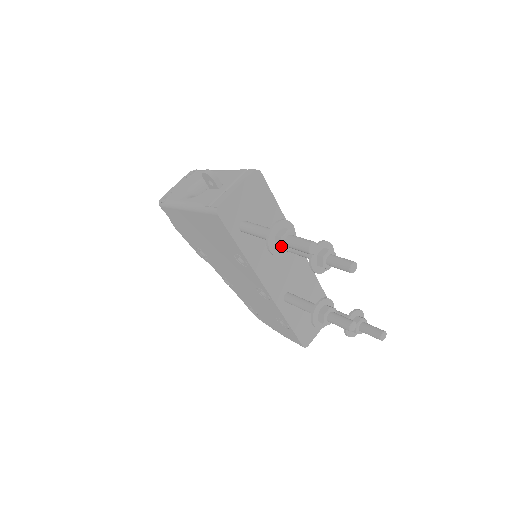
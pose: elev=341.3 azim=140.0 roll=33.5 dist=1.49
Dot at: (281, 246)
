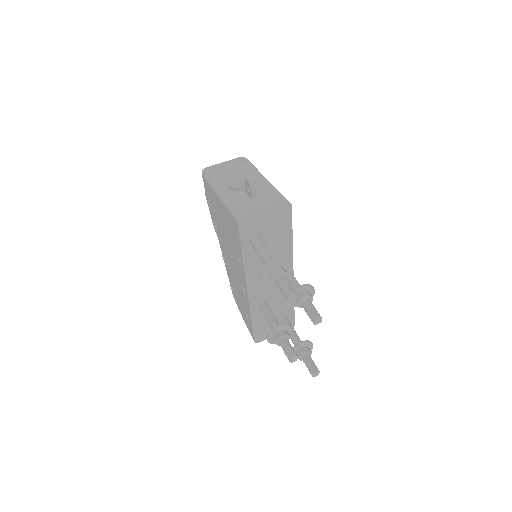
Dot at: (270, 279)
